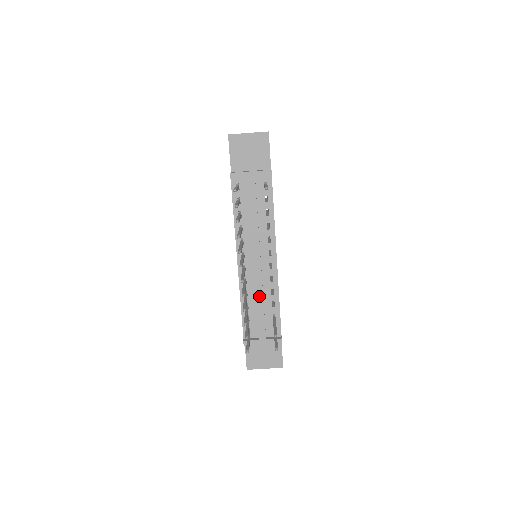
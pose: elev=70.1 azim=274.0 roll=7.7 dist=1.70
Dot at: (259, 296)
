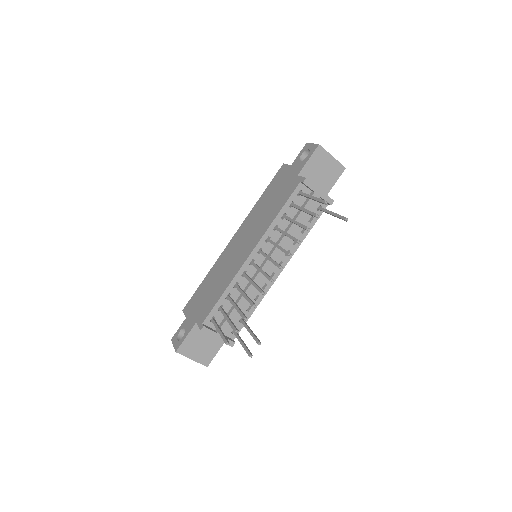
Dot at: (247, 295)
